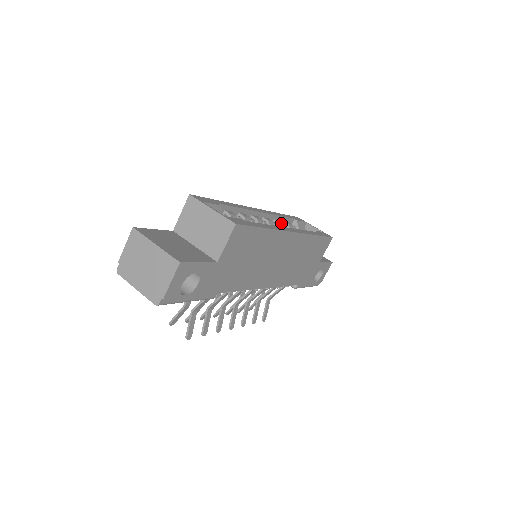
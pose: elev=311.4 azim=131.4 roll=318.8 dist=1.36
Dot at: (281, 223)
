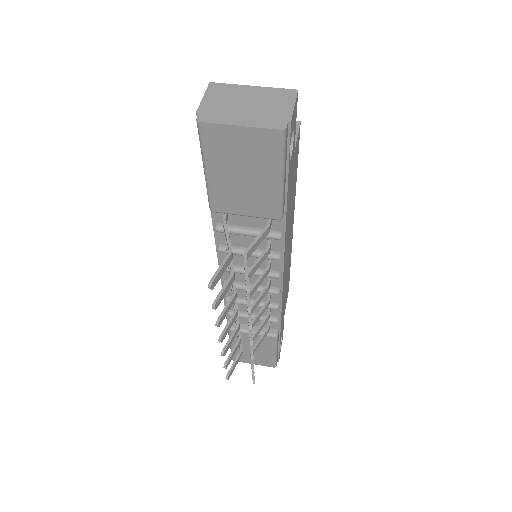
Dot at: occluded
